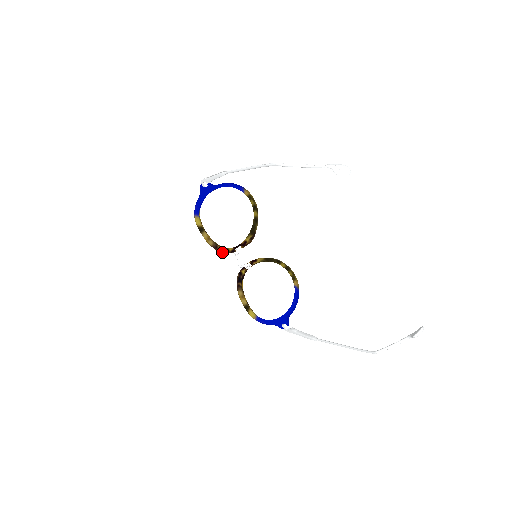
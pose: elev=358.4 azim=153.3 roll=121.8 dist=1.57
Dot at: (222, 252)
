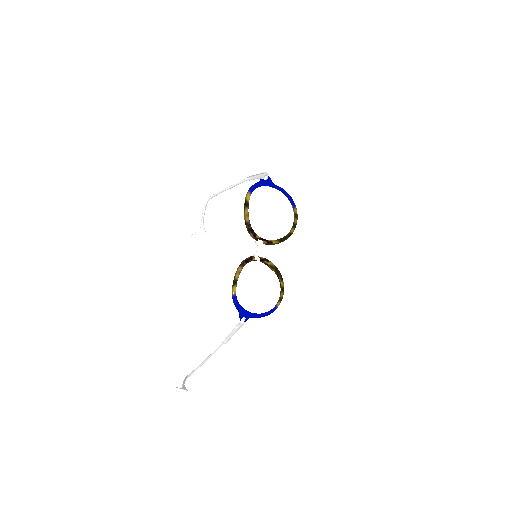
Dot at: (251, 232)
